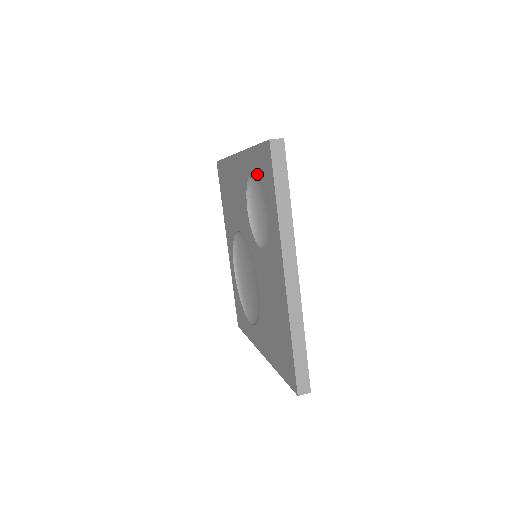
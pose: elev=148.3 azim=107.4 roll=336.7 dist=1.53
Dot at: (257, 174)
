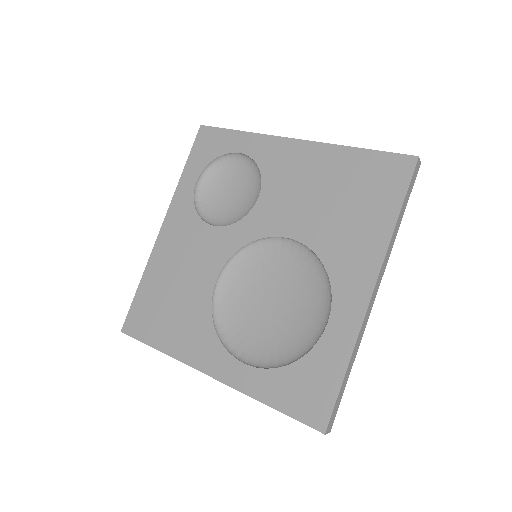
Dot at: (201, 185)
